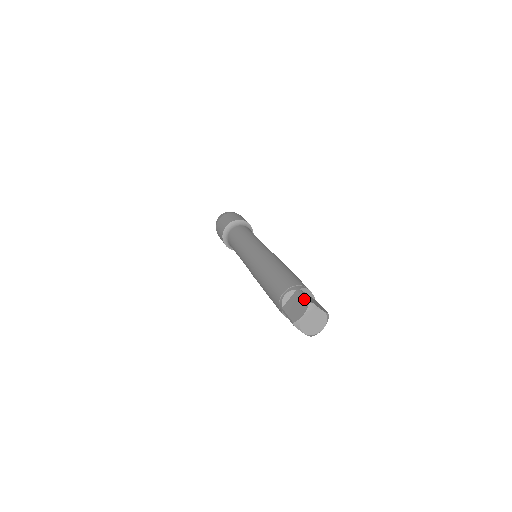
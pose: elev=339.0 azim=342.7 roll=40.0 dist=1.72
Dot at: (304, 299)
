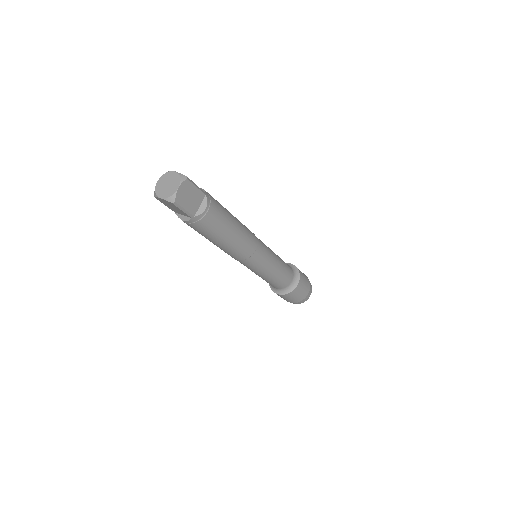
Dot at: occluded
